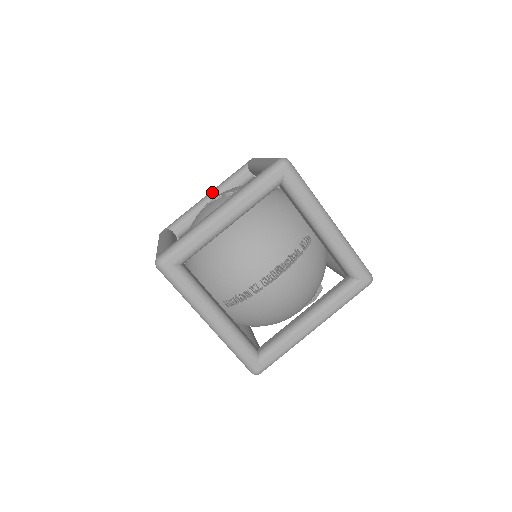
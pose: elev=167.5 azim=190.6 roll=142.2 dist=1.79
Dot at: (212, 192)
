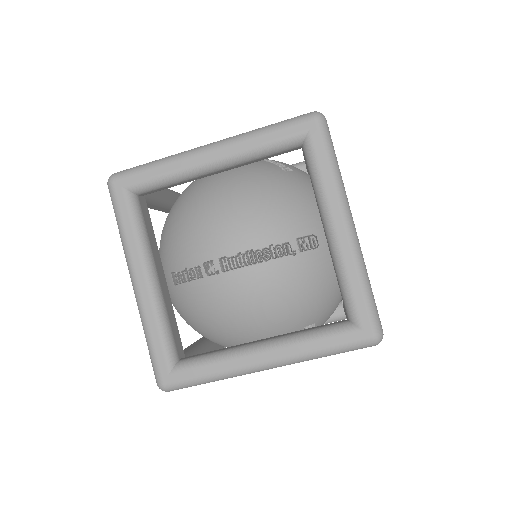
Dot at: occluded
